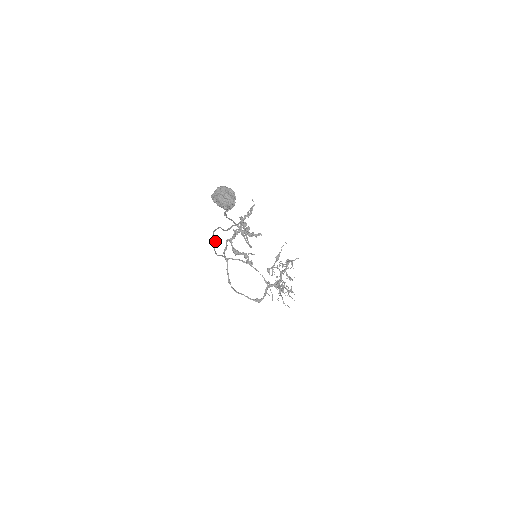
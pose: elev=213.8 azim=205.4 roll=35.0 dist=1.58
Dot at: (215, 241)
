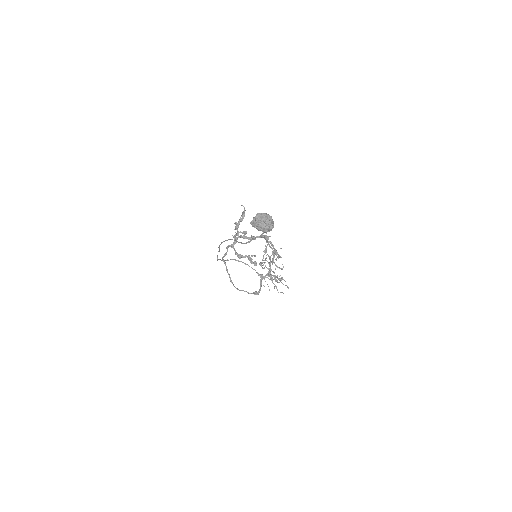
Dot at: occluded
